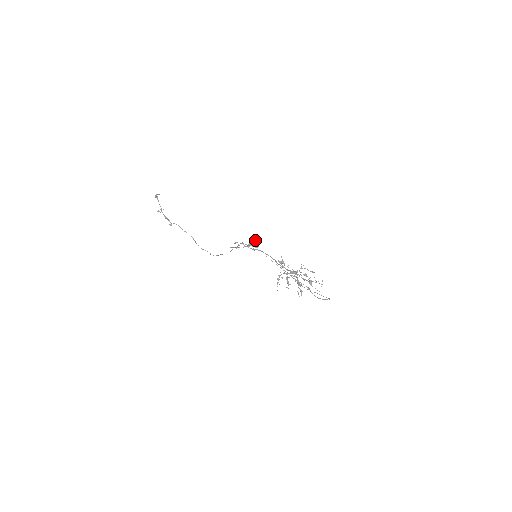
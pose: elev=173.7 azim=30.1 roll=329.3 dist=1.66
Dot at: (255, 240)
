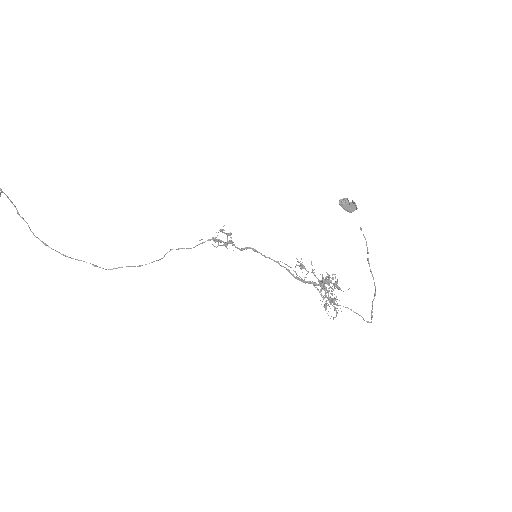
Dot at: occluded
